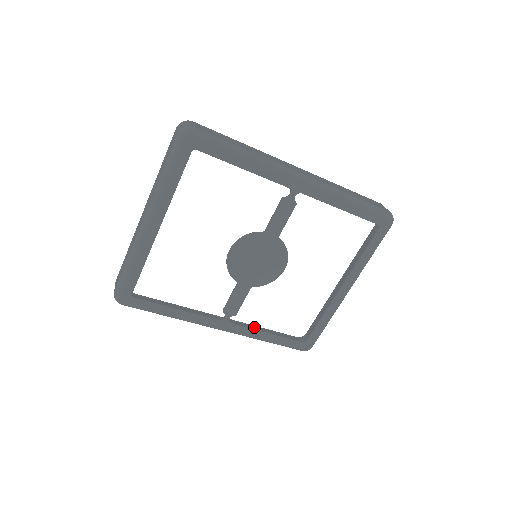
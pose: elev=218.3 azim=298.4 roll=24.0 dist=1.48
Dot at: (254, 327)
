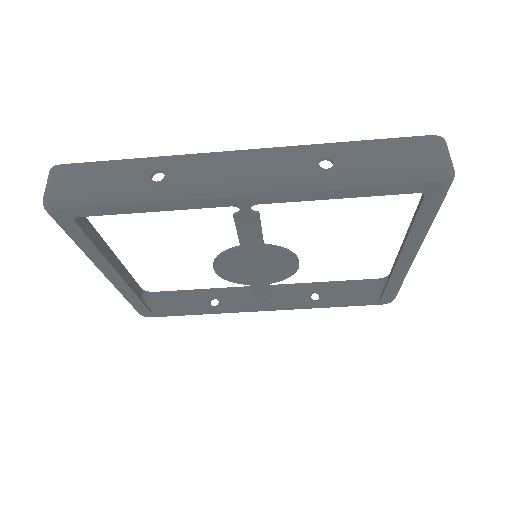
Dot at: (314, 286)
